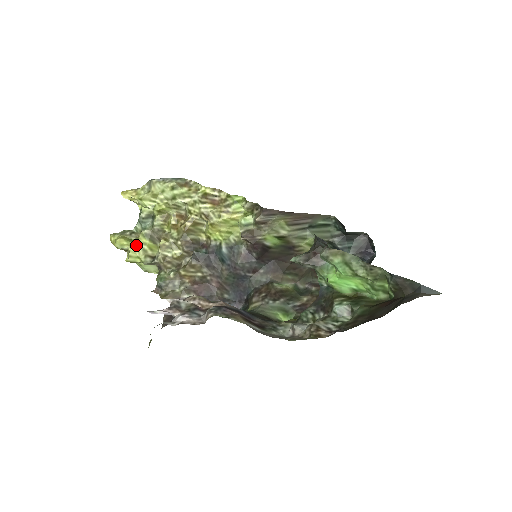
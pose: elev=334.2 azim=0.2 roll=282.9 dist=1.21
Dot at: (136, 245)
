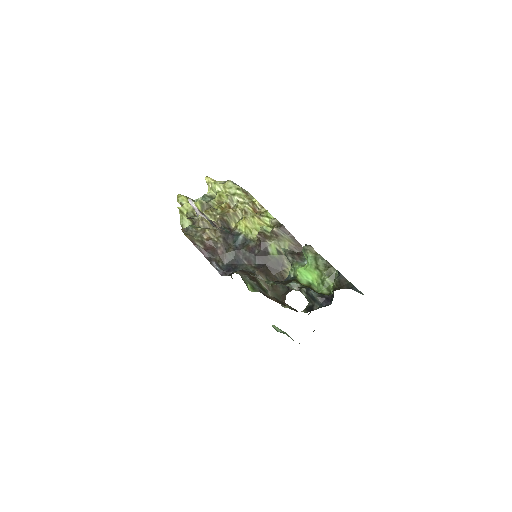
Dot at: occluded
